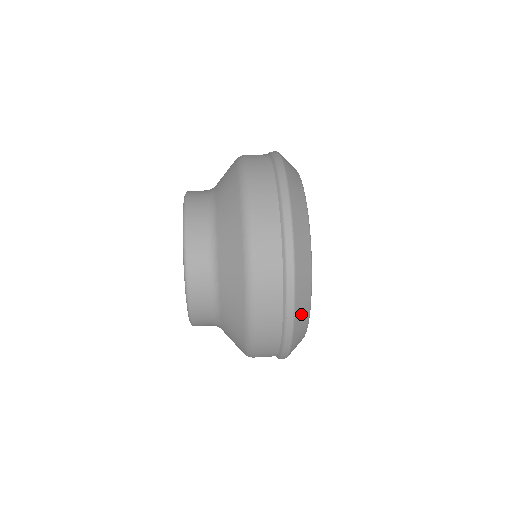
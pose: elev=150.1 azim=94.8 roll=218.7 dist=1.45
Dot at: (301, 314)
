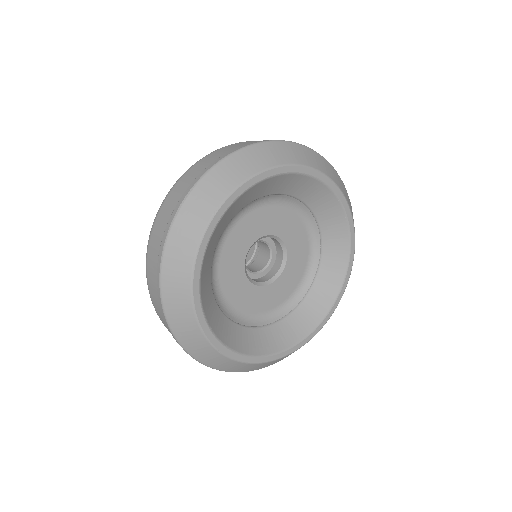
Dot at: (196, 208)
